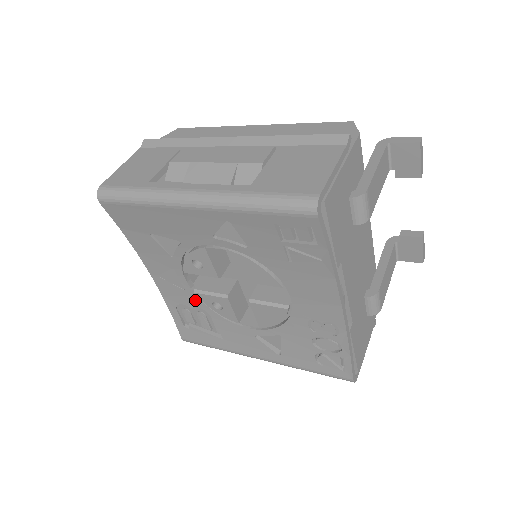
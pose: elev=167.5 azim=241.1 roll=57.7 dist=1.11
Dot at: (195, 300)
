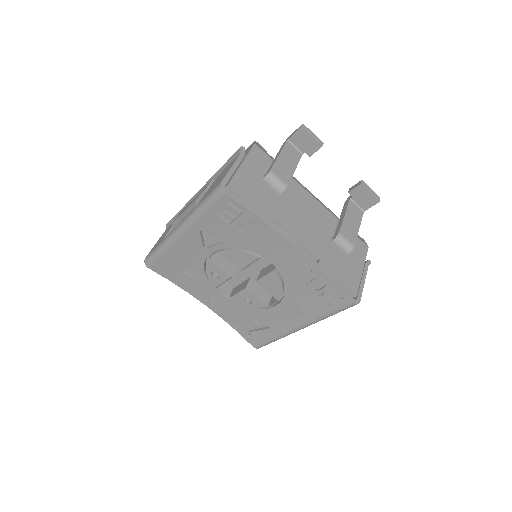
Dot at: (236, 307)
